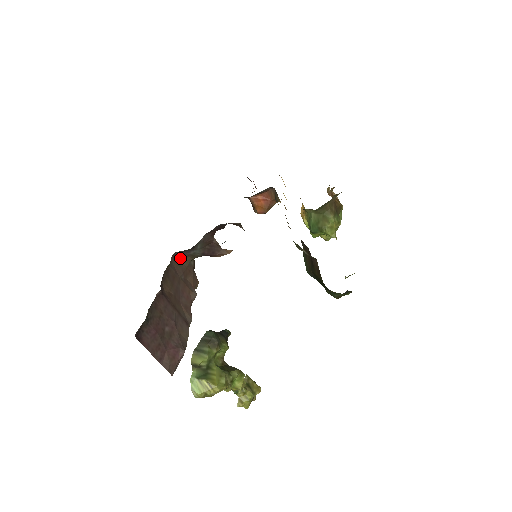
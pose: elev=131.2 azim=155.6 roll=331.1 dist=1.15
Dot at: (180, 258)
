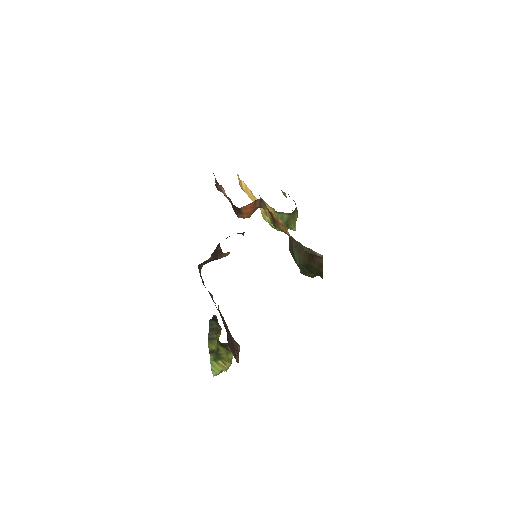
Dot at: (199, 268)
